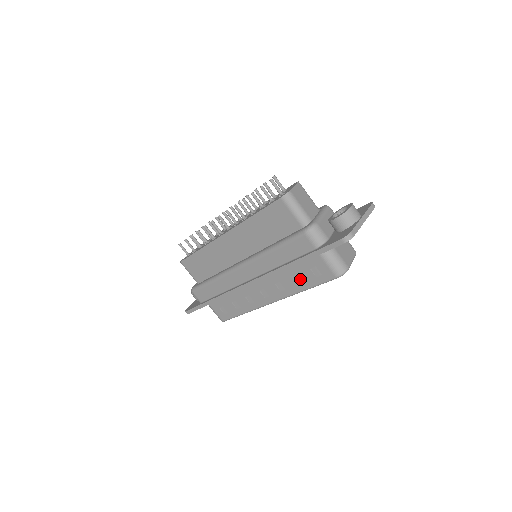
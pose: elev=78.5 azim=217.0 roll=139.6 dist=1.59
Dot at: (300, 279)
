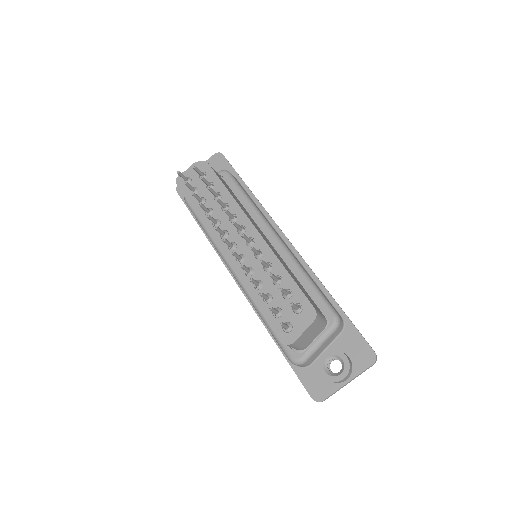
Dot at: occluded
